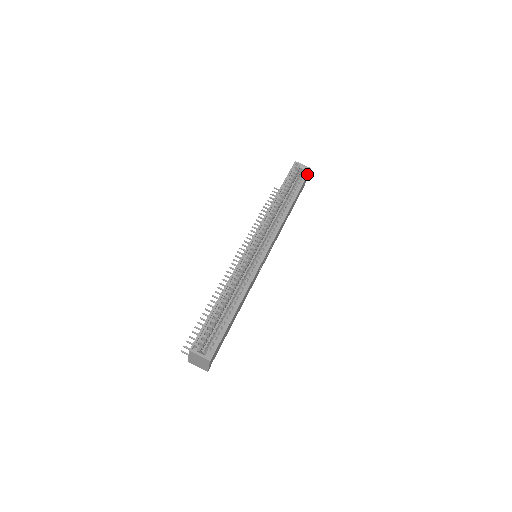
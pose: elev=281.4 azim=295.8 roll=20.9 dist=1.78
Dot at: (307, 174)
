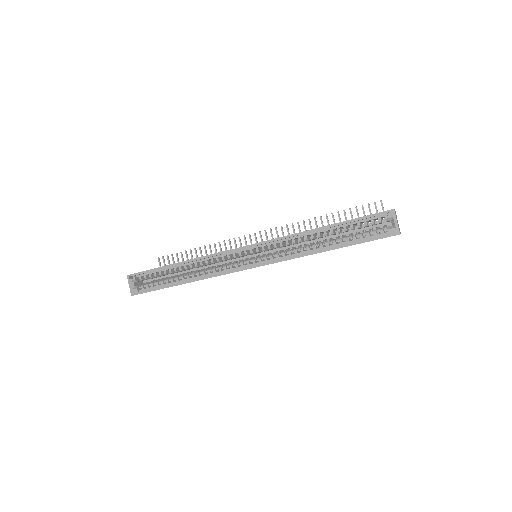
Dot at: (385, 236)
